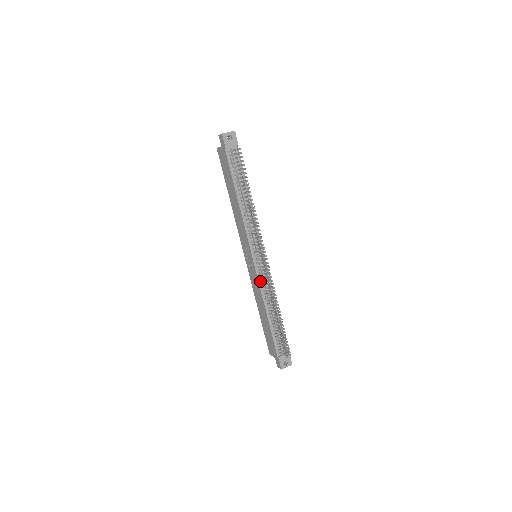
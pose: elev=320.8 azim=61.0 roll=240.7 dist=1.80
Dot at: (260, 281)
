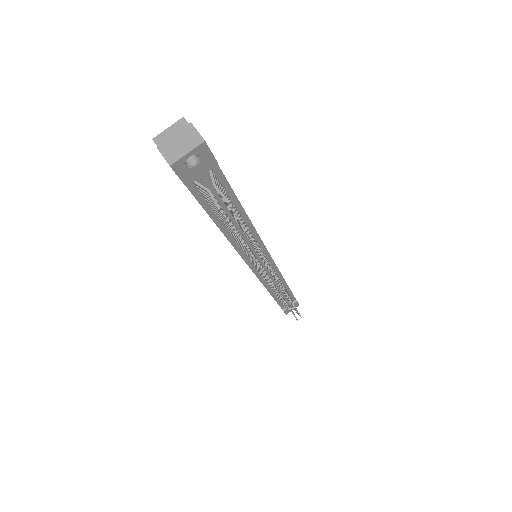
Dot at: (263, 280)
